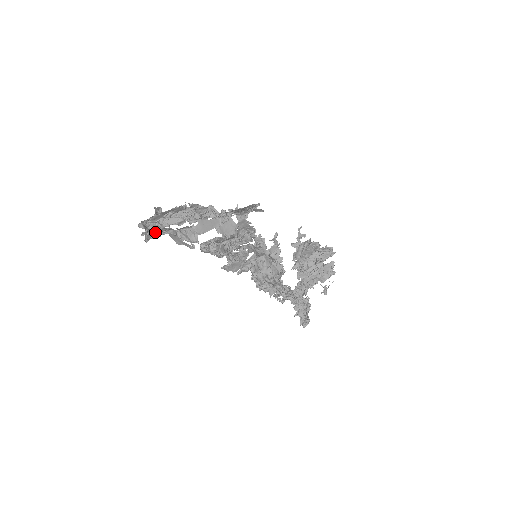
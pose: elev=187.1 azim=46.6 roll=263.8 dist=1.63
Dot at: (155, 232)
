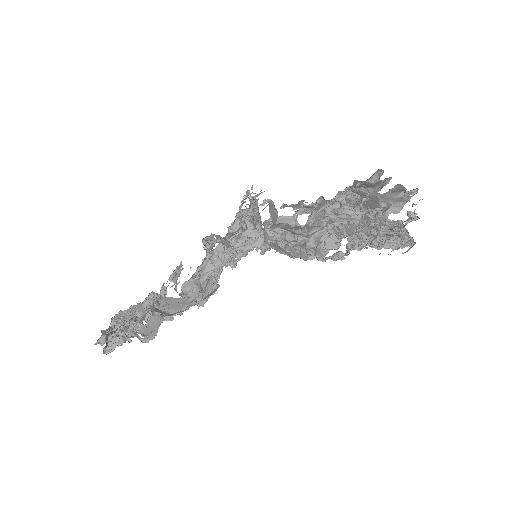
Dot at: occluded
